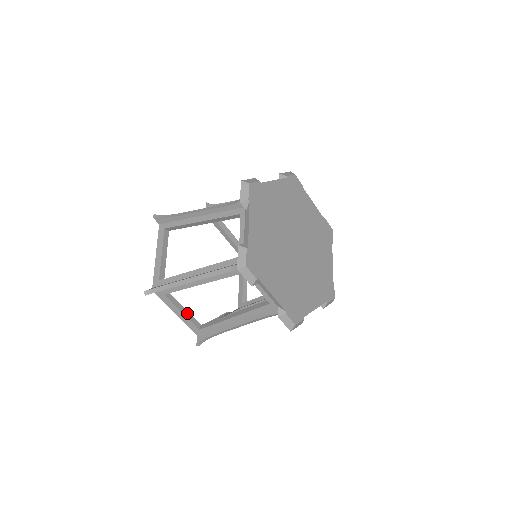
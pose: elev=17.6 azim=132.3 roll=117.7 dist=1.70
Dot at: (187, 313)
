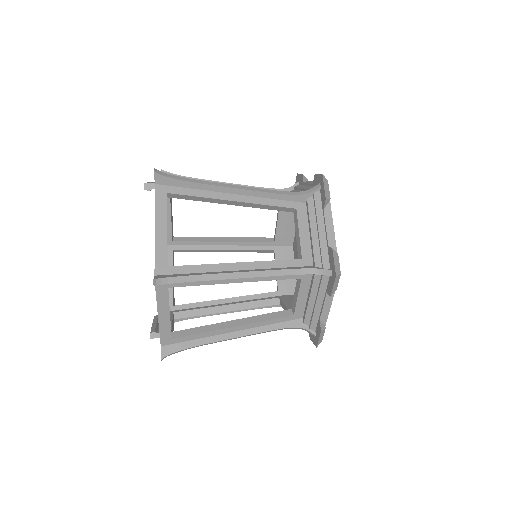
Dot at: occluded
